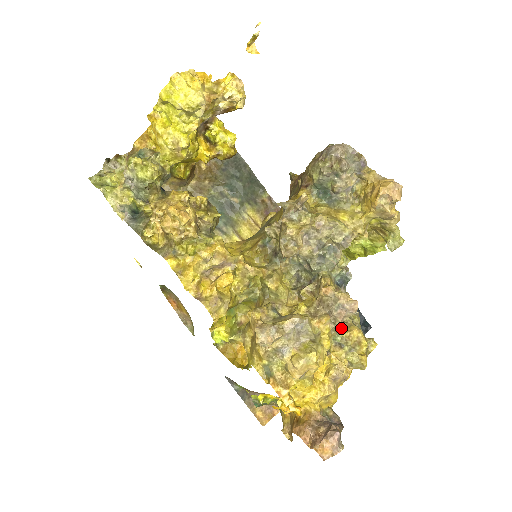
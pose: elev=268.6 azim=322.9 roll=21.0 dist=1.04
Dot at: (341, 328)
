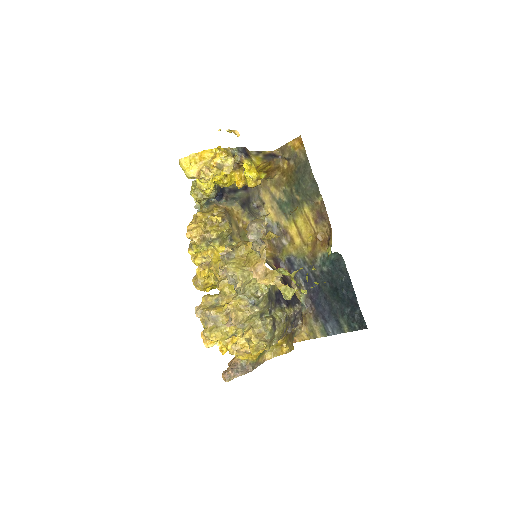
Dot at: (246, 327)
